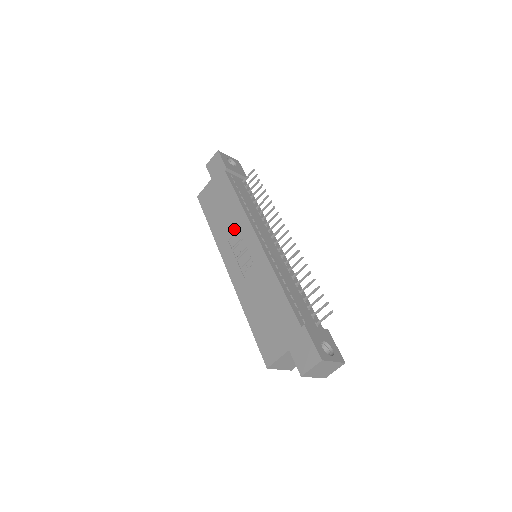
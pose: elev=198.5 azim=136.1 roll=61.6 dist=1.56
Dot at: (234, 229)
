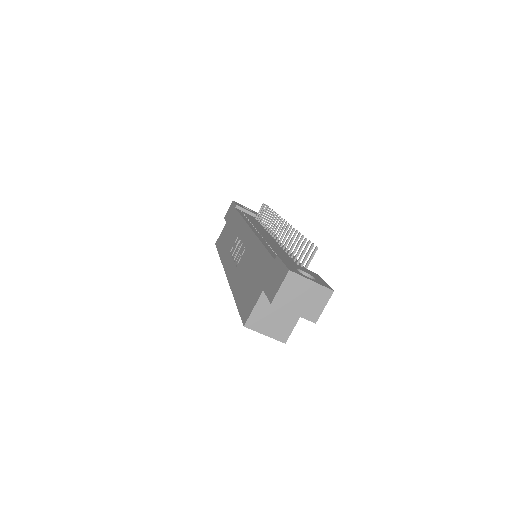
Dot at: (235, 239)
